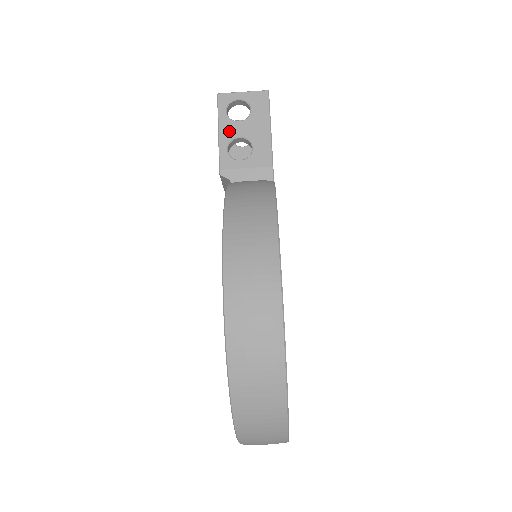
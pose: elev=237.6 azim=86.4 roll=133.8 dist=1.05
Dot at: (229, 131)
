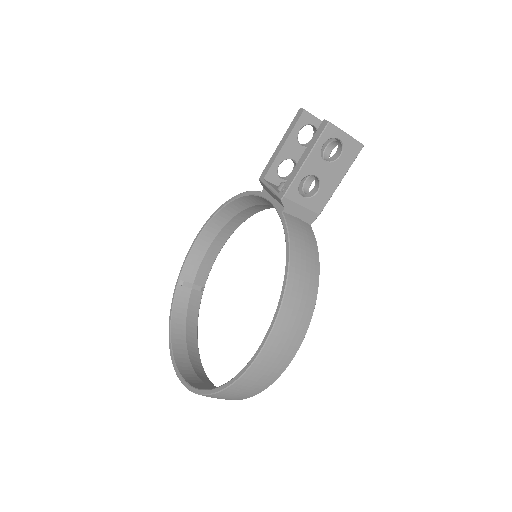
Dot at: (313, 166)
